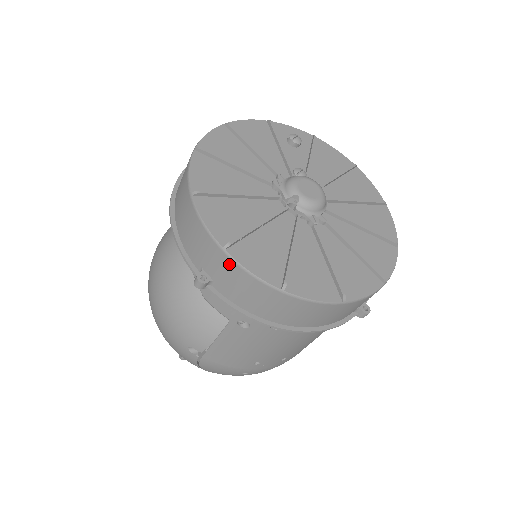
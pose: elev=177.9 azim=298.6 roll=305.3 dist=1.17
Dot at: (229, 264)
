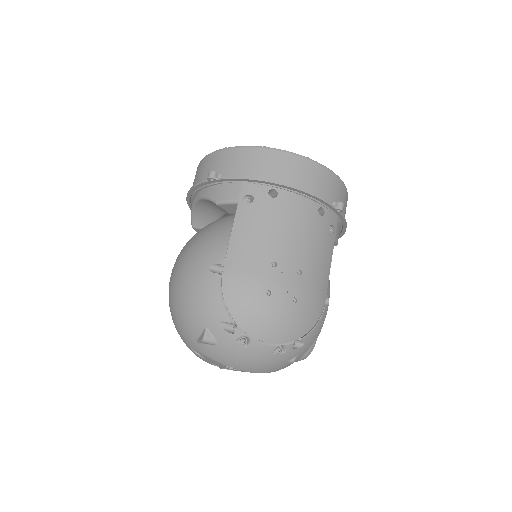
Dot at: (228, 152)
